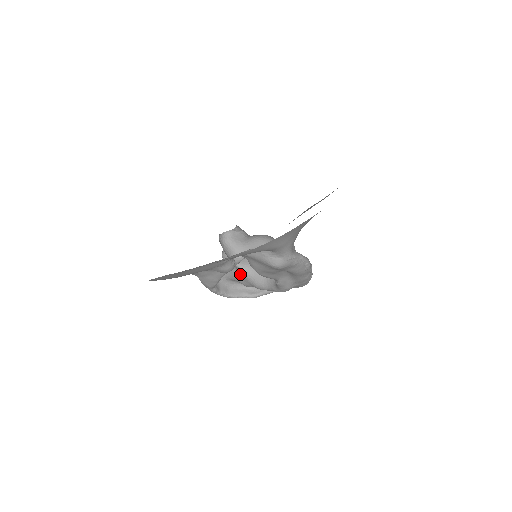
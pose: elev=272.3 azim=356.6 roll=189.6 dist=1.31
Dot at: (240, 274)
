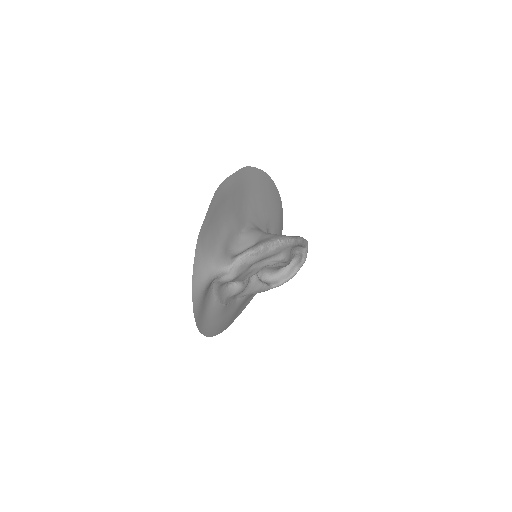
Dot at: (271, 267)
